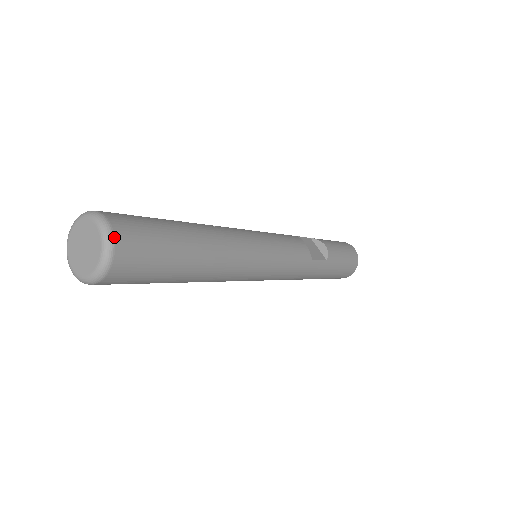
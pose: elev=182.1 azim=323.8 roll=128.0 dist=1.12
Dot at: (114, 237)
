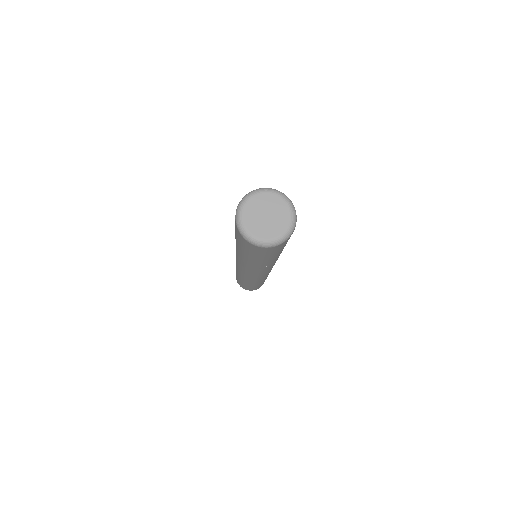
Dot at: (294, 207)
